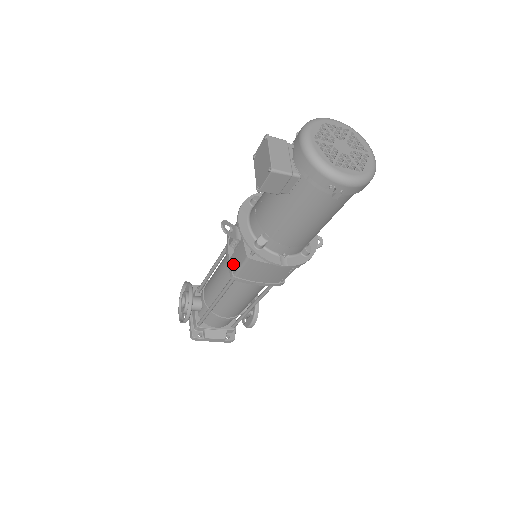
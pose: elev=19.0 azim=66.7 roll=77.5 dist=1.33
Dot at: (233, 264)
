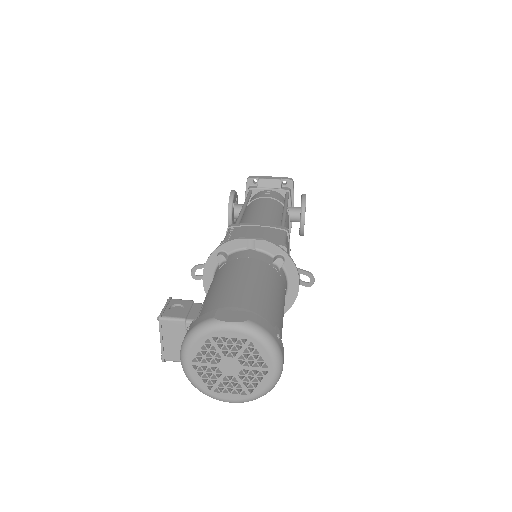
Dot at: occluded
